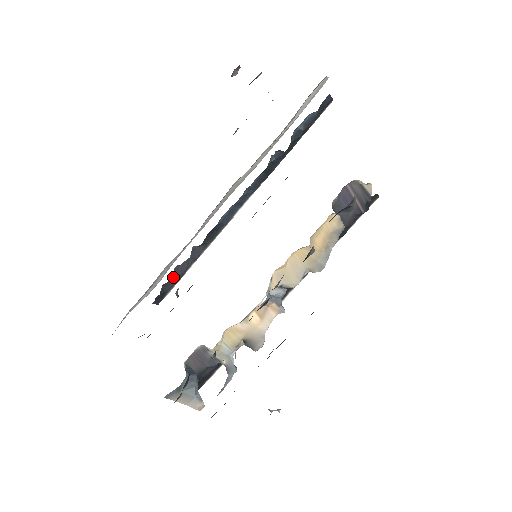
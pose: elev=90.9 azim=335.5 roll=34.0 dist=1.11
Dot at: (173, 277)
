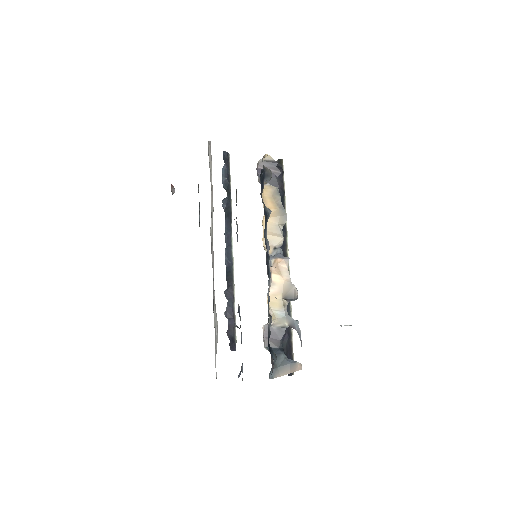
Dot at: (229, 322)
